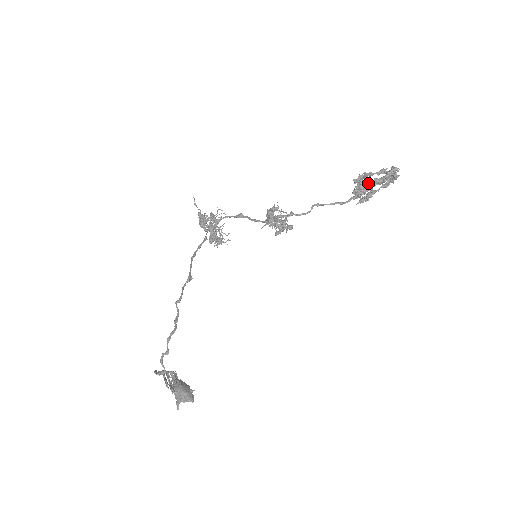
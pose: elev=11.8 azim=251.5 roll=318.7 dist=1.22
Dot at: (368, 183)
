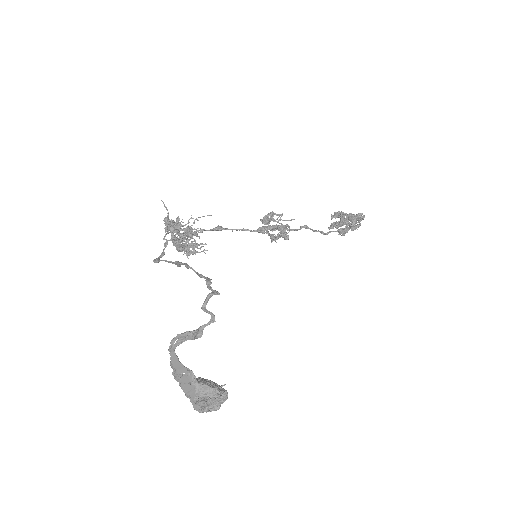
Dot at: (347, 216)
